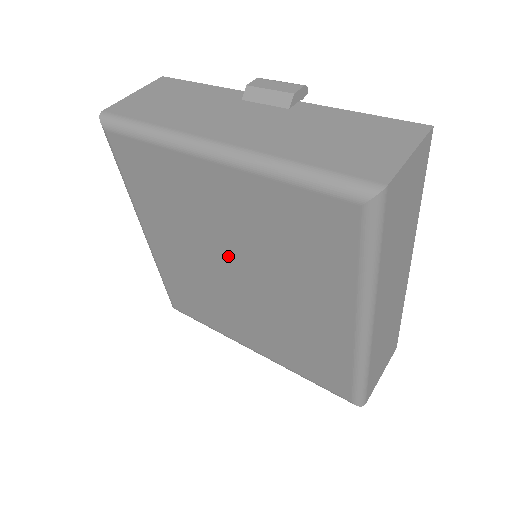
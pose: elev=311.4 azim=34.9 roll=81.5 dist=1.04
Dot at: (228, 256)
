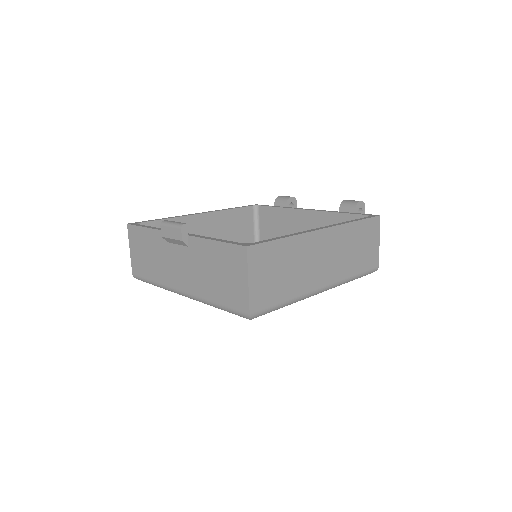
Dot at: occluded
